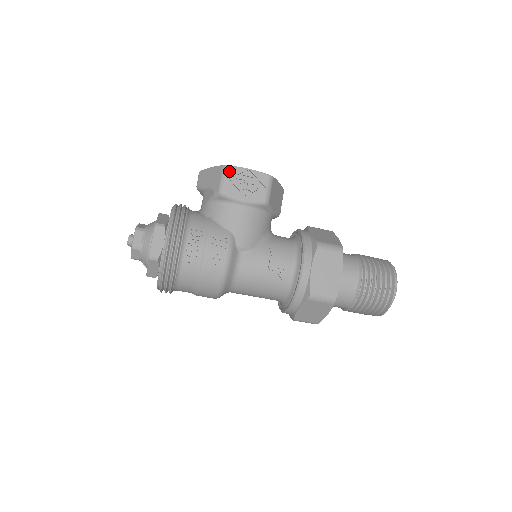
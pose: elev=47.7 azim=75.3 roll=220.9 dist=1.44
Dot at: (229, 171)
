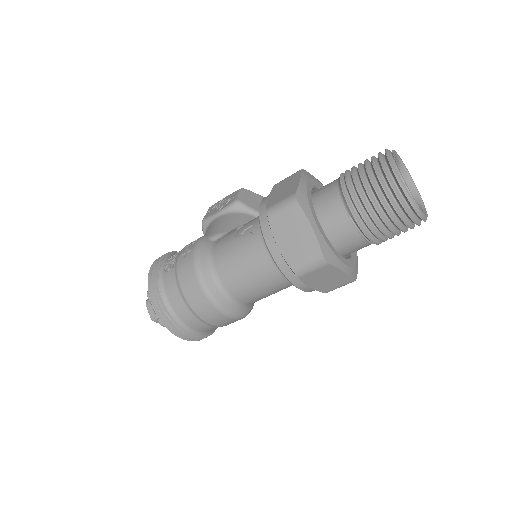
Dot at: (210, 208)
